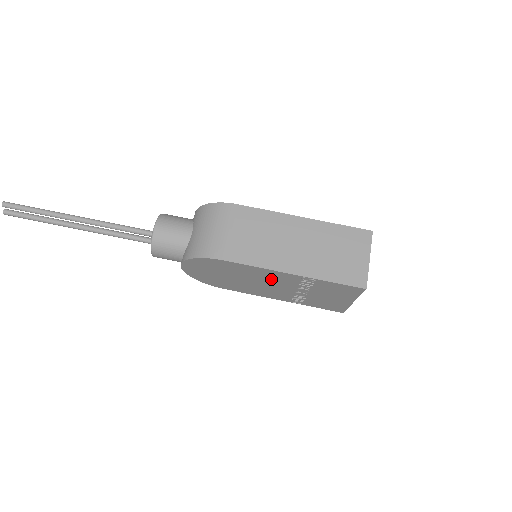
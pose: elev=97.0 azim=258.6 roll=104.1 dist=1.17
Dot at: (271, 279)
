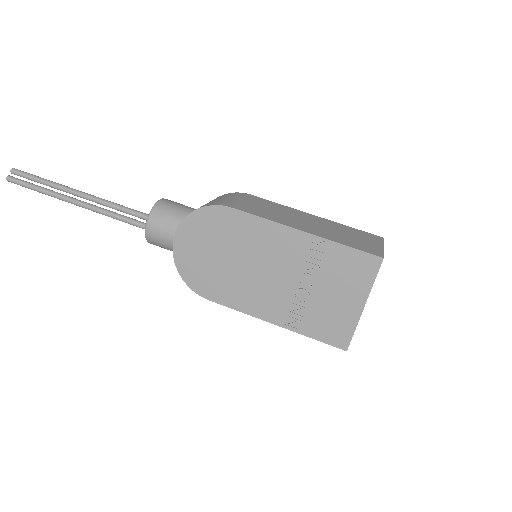
Dot at: (274, 253)
